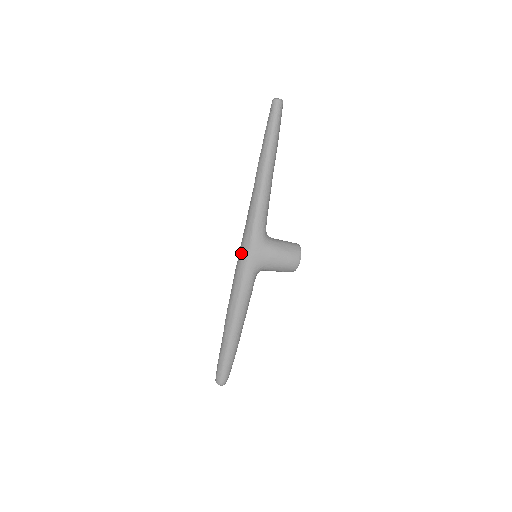
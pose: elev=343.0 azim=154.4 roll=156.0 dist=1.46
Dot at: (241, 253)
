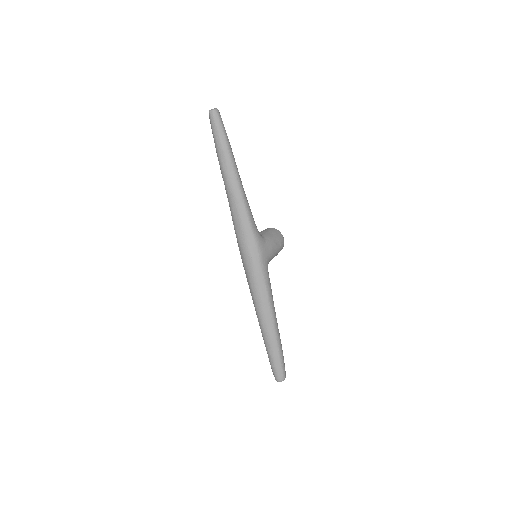
Dot at: (252, 260)
